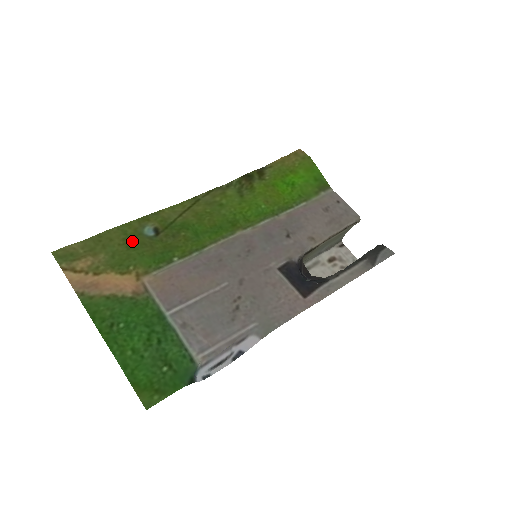
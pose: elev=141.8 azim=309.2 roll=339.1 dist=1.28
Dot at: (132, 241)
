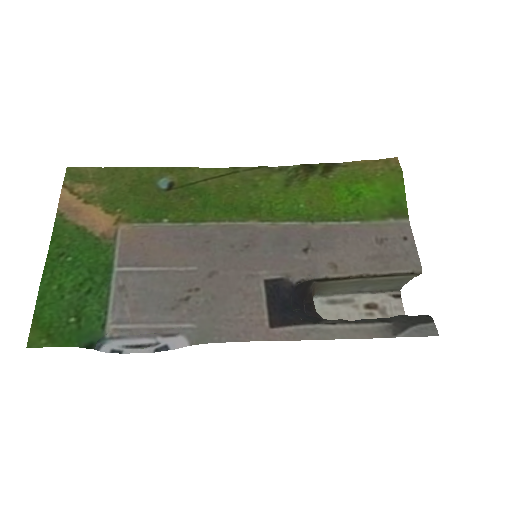
Dot at: (139, 186)
